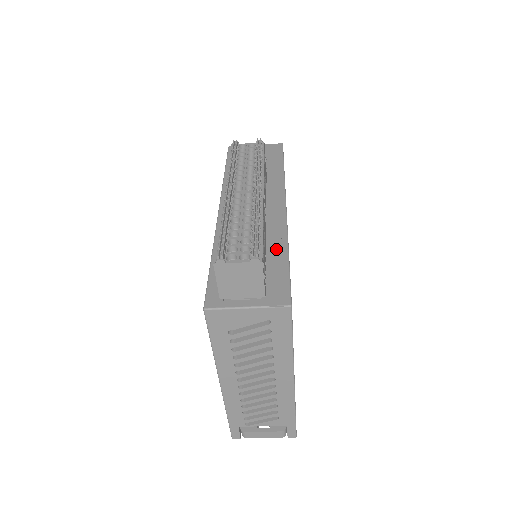
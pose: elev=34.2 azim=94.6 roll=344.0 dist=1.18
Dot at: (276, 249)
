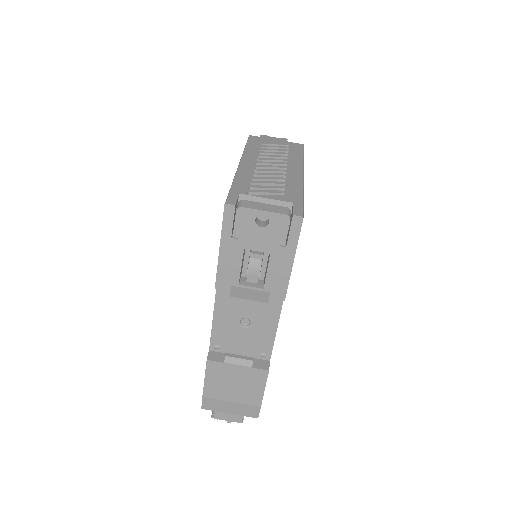
Dot at: occluded
